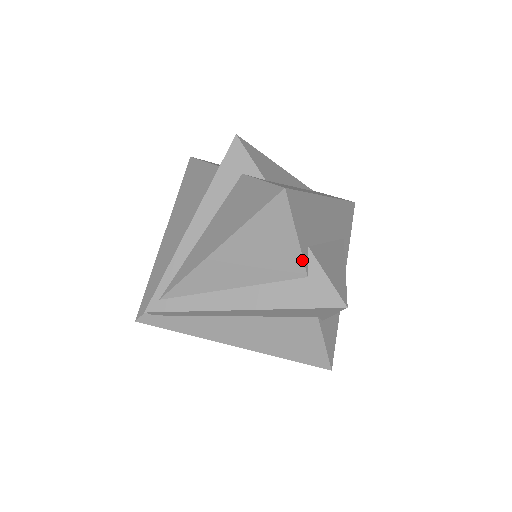
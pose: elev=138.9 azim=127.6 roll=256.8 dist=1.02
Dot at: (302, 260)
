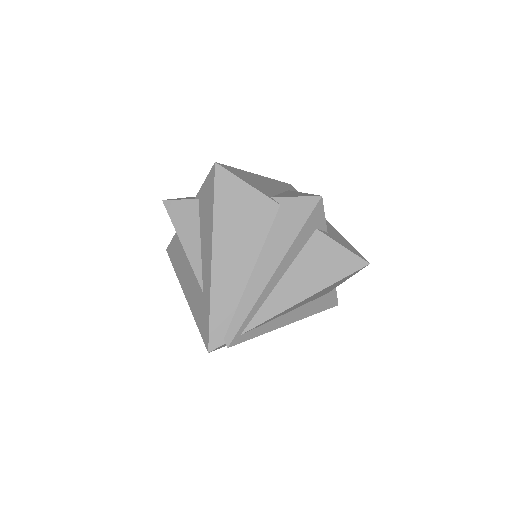
Dot at: occluded
